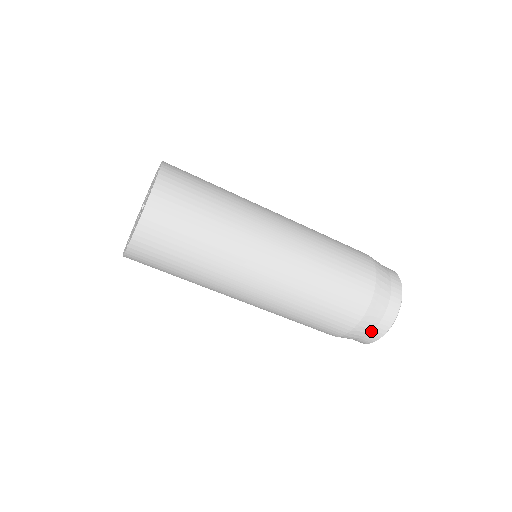
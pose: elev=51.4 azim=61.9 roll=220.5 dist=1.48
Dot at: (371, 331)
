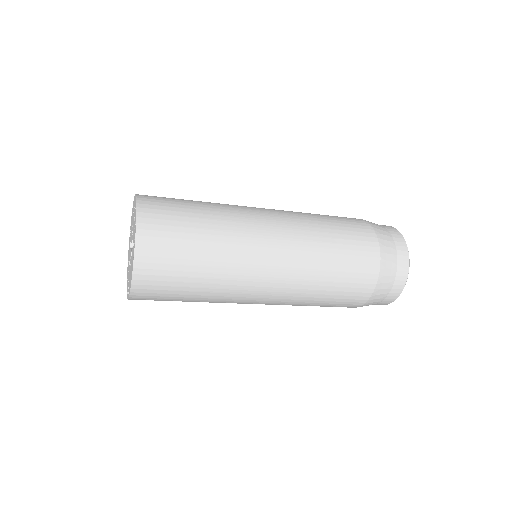
Dot at: (389, 291)
